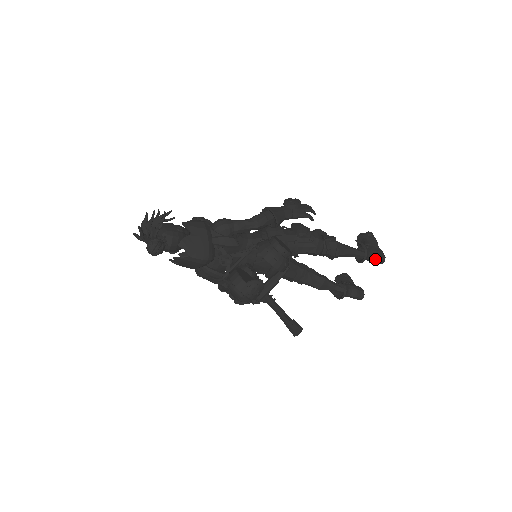
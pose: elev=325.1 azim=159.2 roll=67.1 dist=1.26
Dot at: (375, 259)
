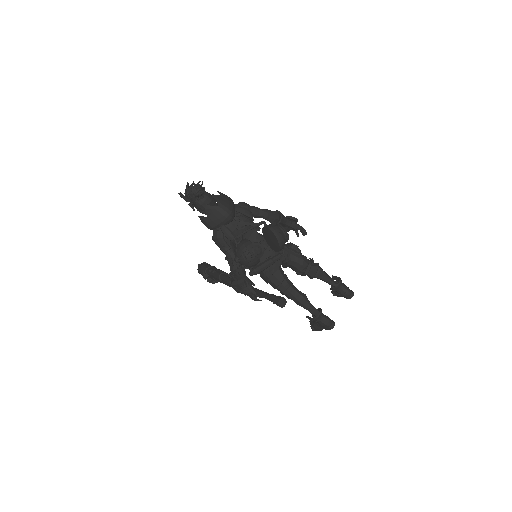
Dot at: (346, 290)
